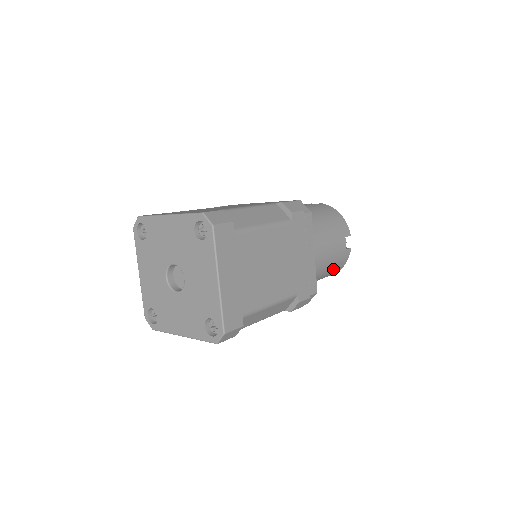
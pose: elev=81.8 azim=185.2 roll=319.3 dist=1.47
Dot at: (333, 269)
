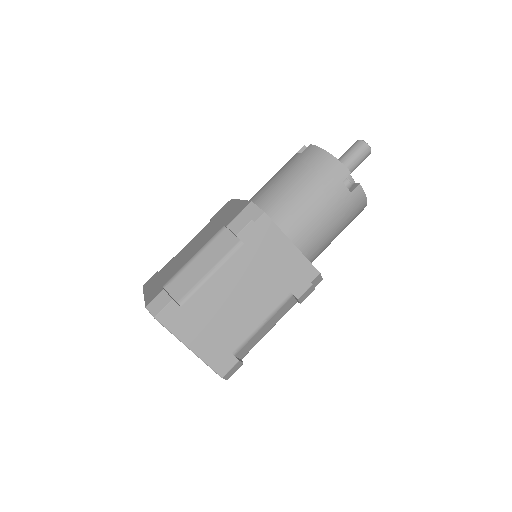
Dot at: (350, 216)
